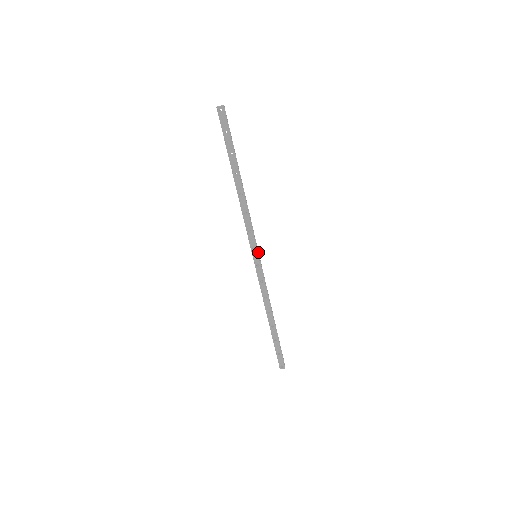
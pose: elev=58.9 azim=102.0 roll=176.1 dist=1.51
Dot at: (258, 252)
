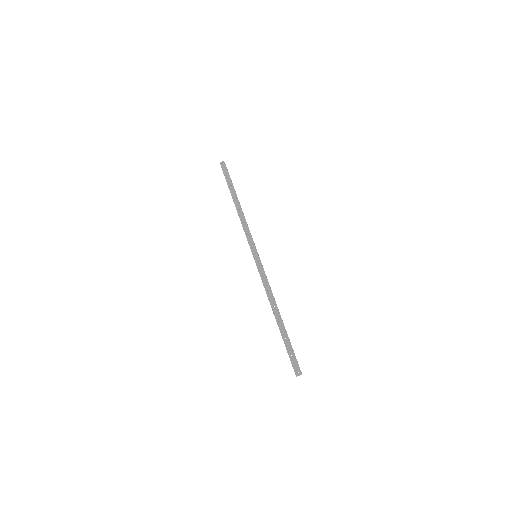
Dot at: occluded
